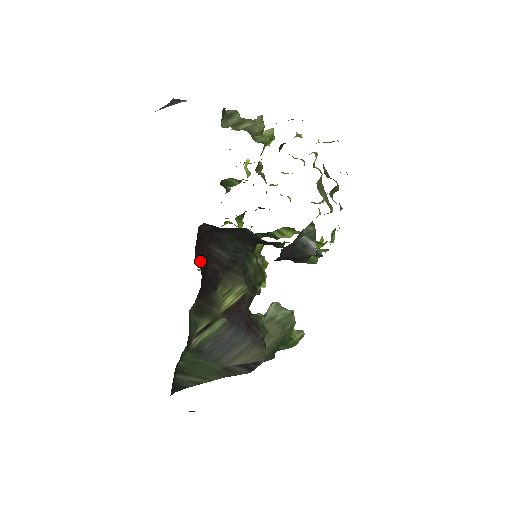
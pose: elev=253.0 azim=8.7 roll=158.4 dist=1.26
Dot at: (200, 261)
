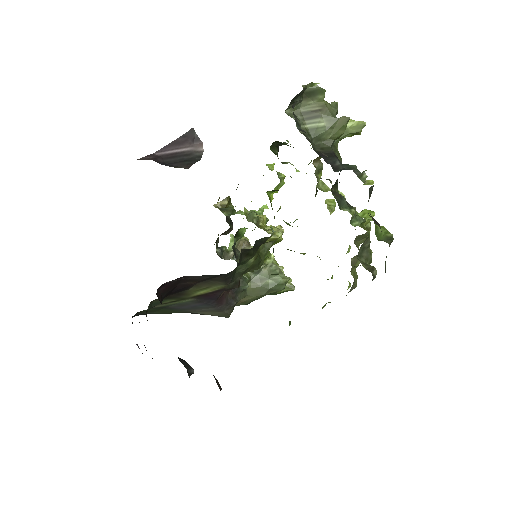
Dot at: (165, 290)
